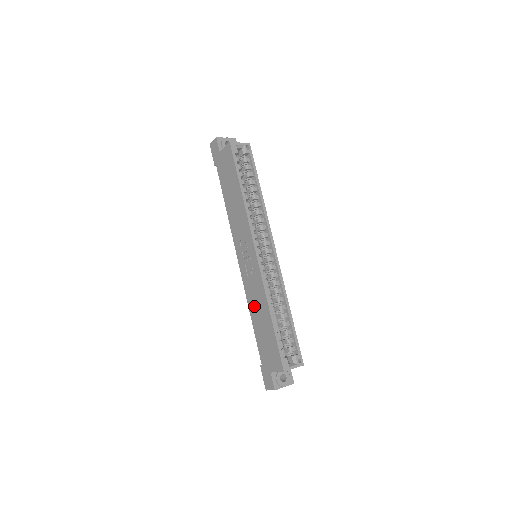
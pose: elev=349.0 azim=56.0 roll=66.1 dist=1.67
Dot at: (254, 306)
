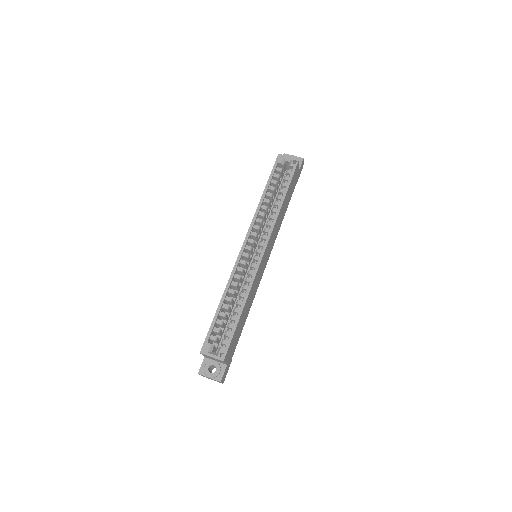
Dot at: occluded
